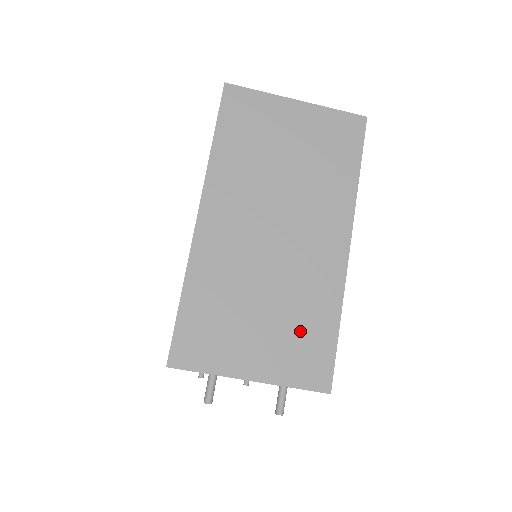
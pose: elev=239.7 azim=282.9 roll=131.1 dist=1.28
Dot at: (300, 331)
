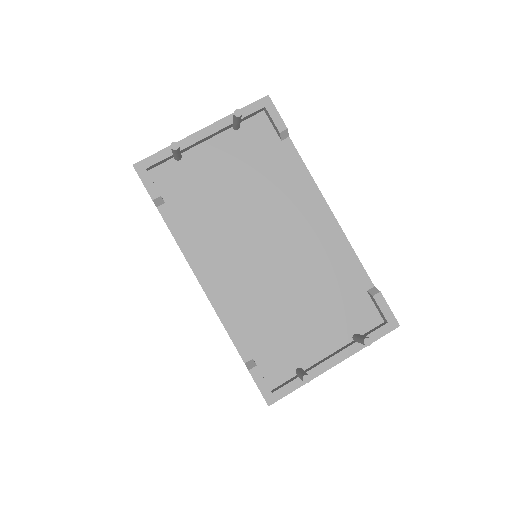
Dot at: occluded
